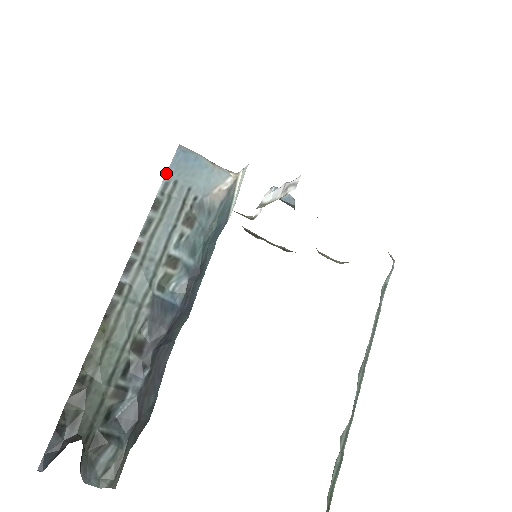
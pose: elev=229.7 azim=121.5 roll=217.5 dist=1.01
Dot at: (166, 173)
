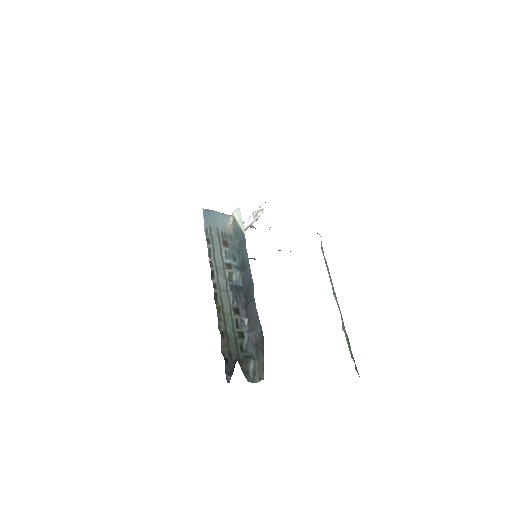
Dot at: (204, 224)
